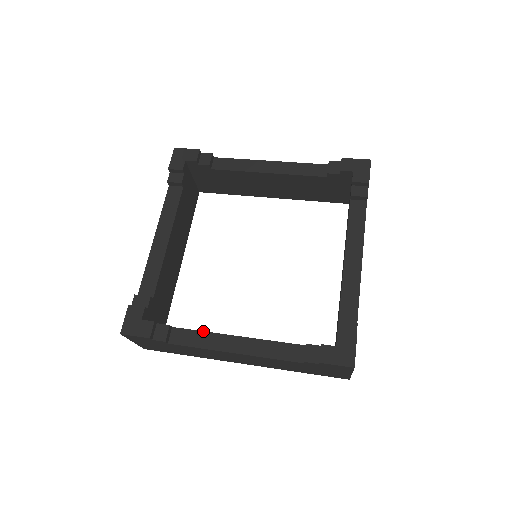
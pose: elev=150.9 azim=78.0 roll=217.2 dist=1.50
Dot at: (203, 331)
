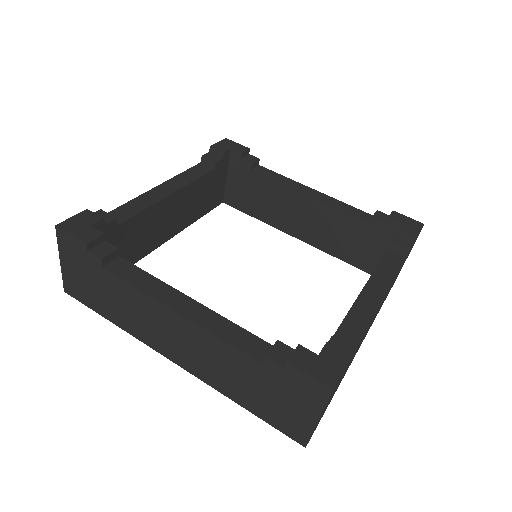
Dot at: occluded
